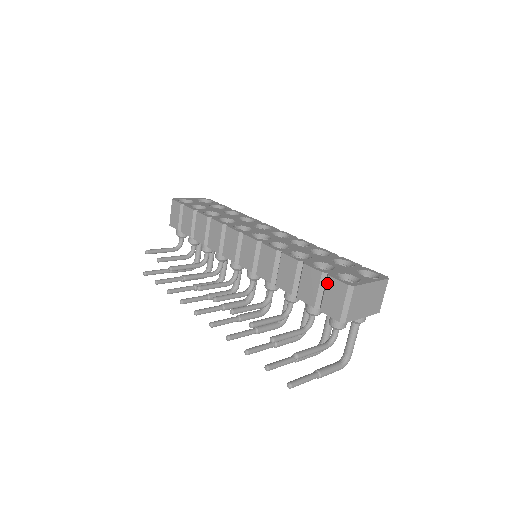
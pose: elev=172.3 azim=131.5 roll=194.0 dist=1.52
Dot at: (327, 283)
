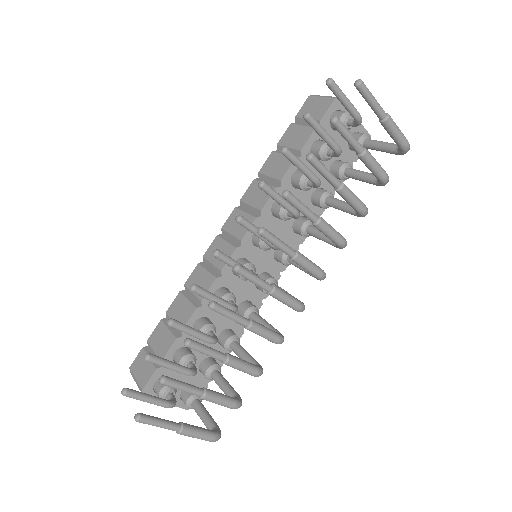
Dot at: (300, 116)
